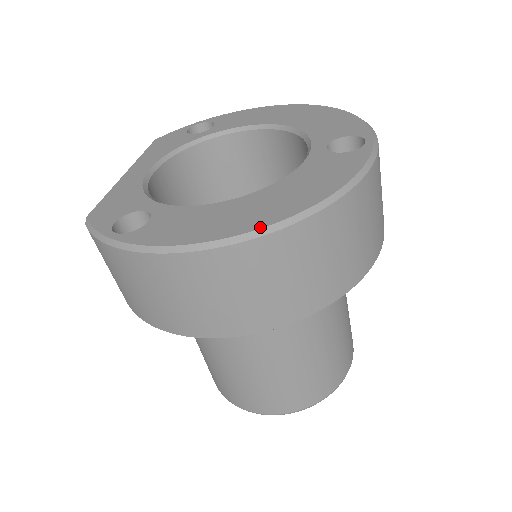
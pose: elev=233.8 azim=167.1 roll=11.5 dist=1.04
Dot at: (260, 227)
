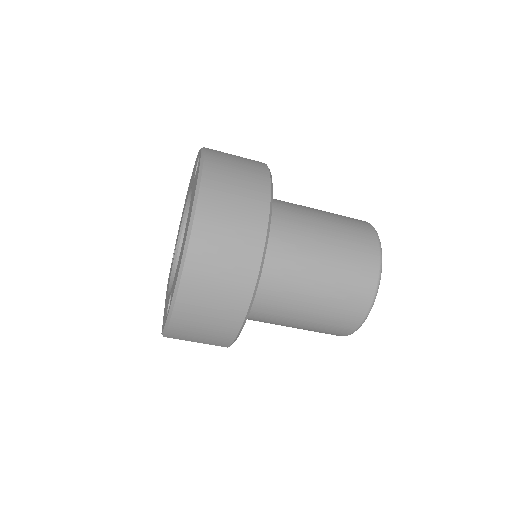
Dot at: (188, 228)
